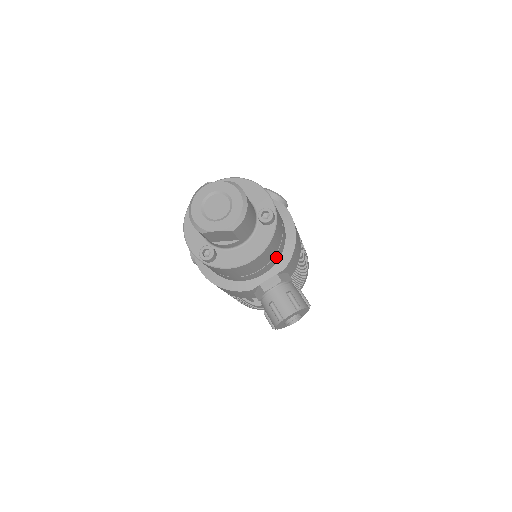
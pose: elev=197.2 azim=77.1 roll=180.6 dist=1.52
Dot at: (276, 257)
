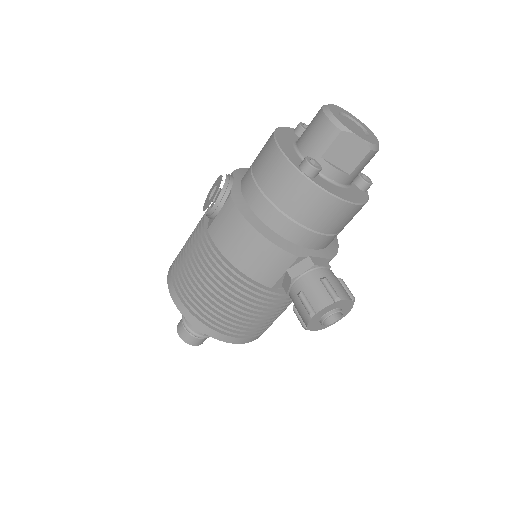
Dot at: (333, 239)
